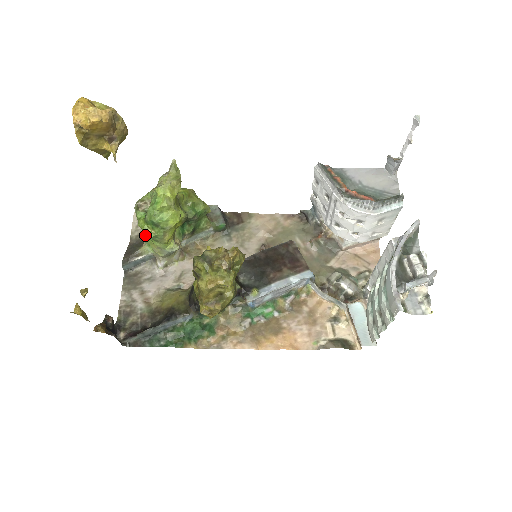
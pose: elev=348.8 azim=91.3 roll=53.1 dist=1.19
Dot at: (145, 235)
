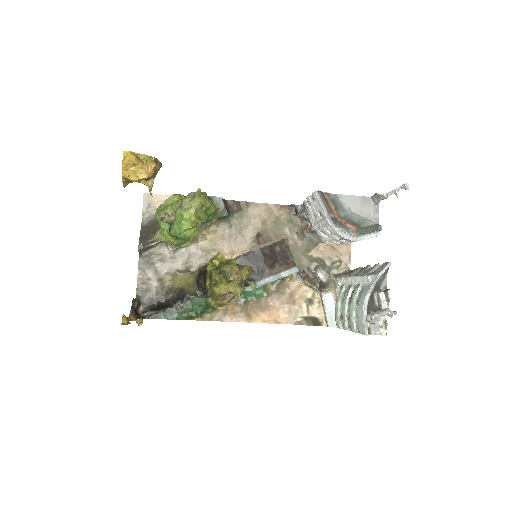
Dot at: (155, 218)
